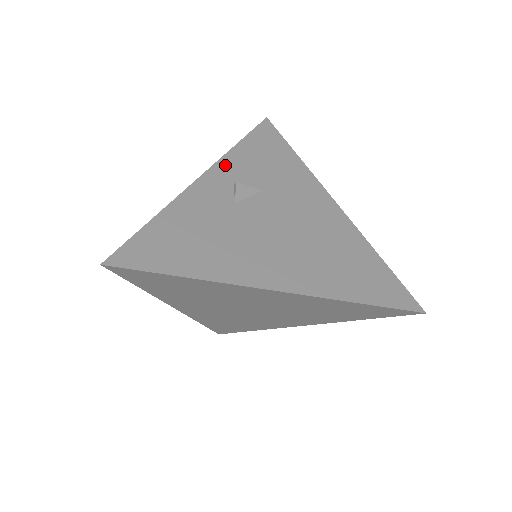
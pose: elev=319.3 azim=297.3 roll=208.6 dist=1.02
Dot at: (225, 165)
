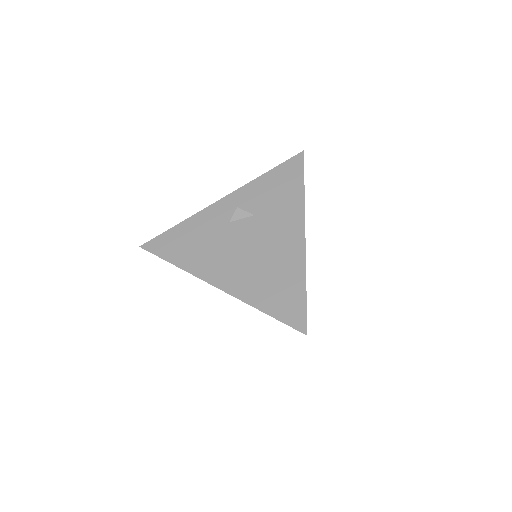
Dot at: (242, 192)
